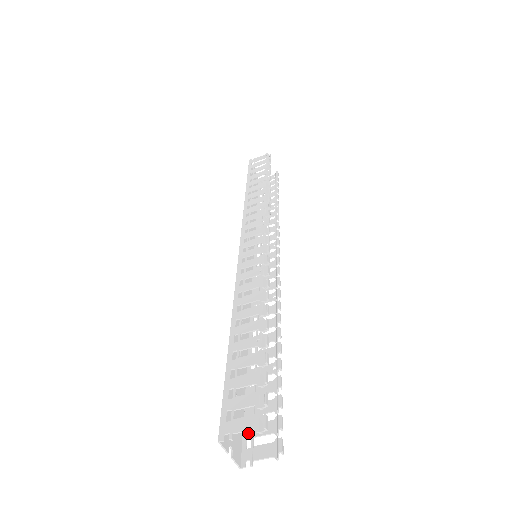
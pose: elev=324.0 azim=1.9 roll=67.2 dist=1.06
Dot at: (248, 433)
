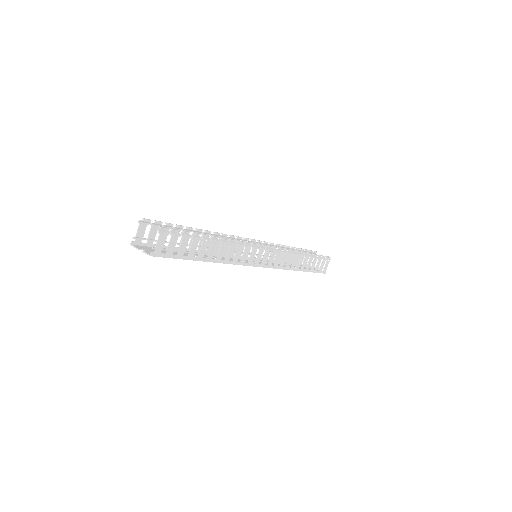
Dot at: (168, 253)
